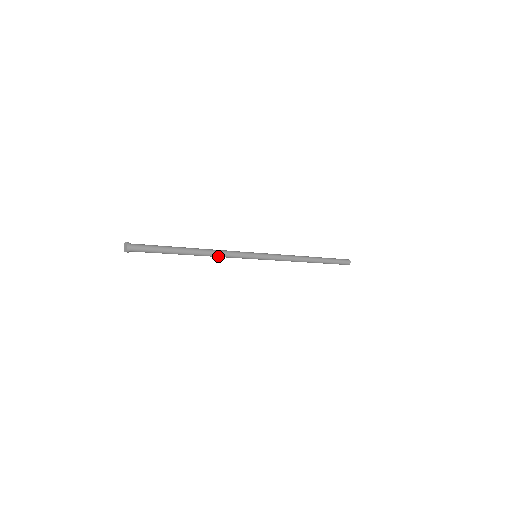
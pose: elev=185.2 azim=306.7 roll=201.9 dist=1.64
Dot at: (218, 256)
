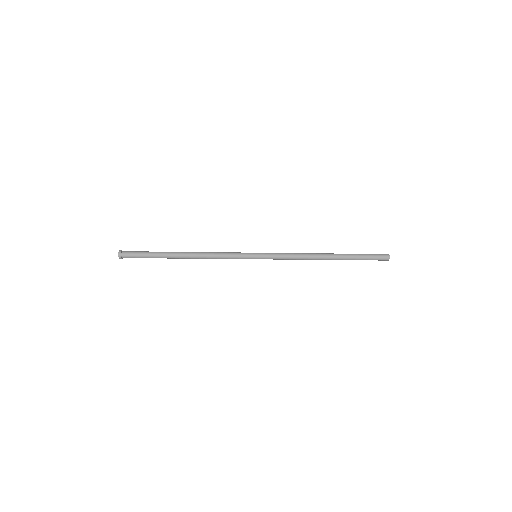
Dot at: (210, 258)
